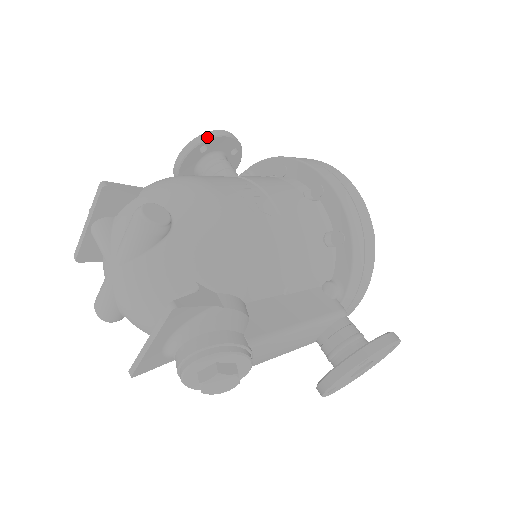
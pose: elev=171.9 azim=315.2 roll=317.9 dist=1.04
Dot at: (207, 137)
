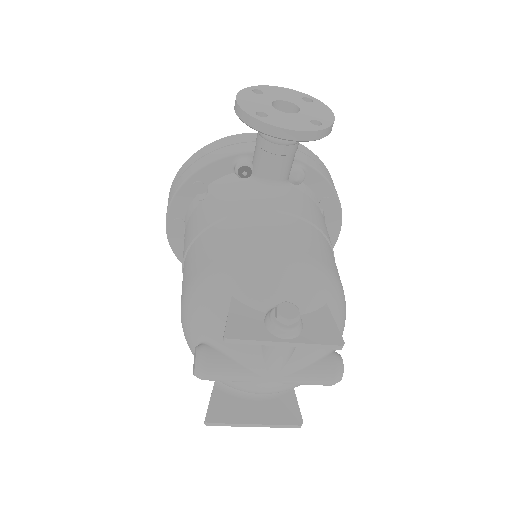
Dot at: occluded
